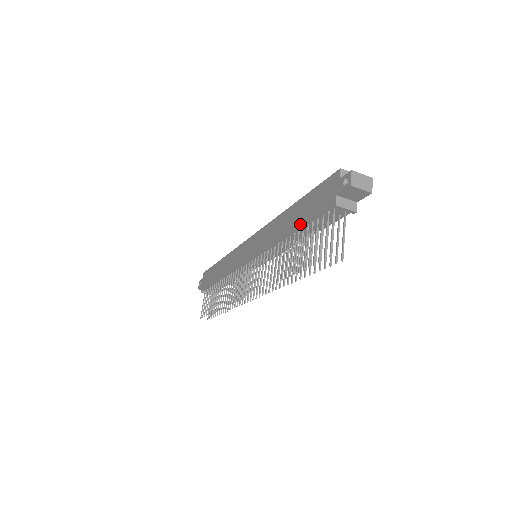
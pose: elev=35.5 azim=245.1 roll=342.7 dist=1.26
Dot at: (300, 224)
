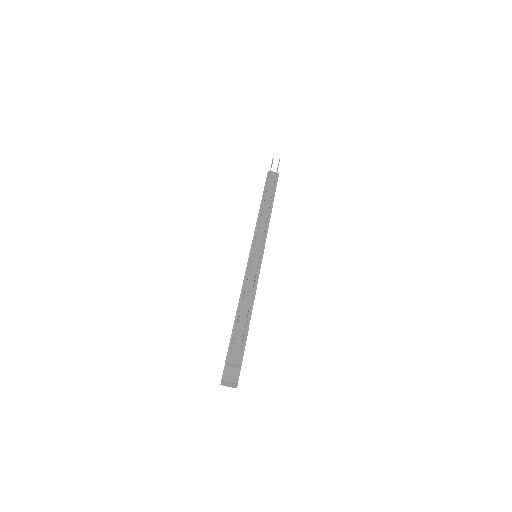
Dot at: (262, 196)
